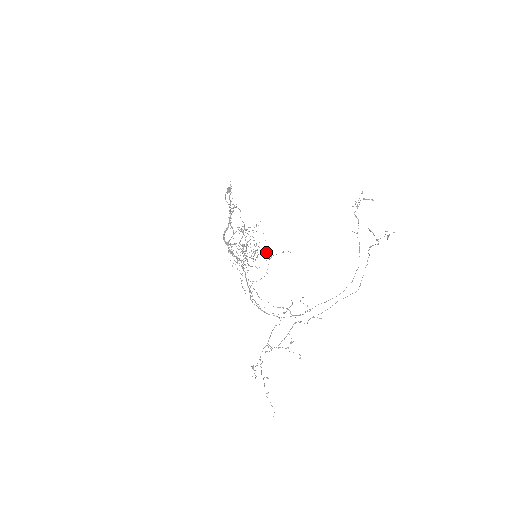
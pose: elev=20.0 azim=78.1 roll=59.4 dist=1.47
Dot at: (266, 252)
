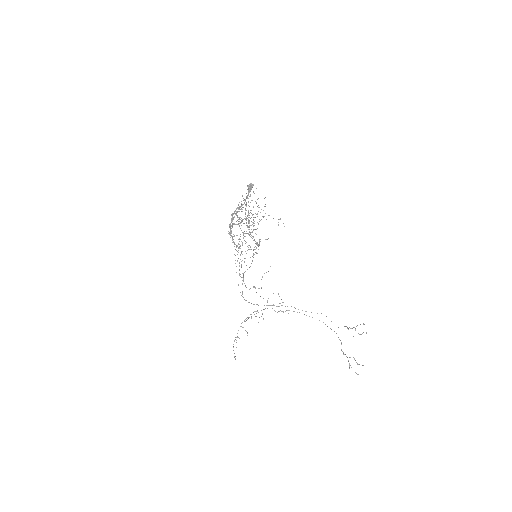
Dot at: occluded
